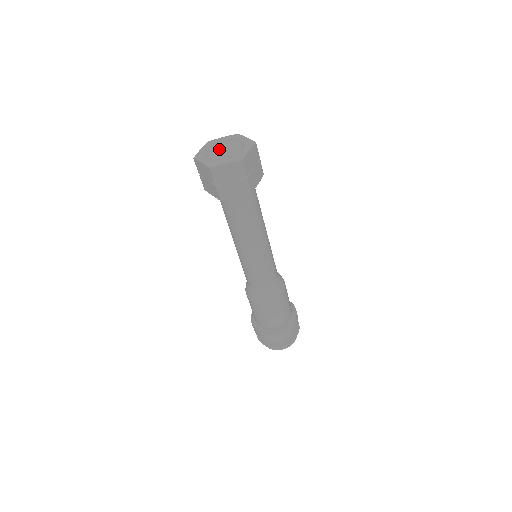
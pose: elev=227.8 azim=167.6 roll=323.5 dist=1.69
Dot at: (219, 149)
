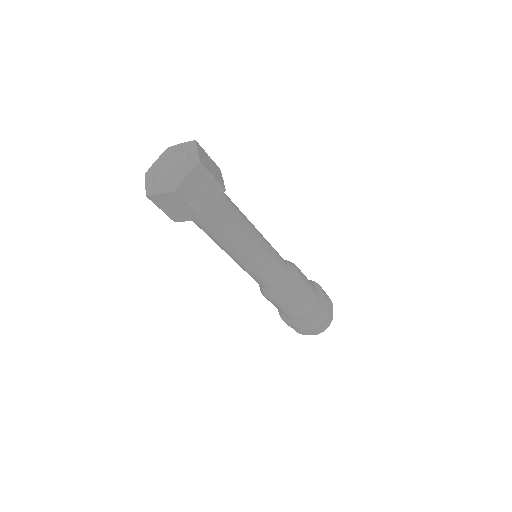
Dot at: (167, 165)
